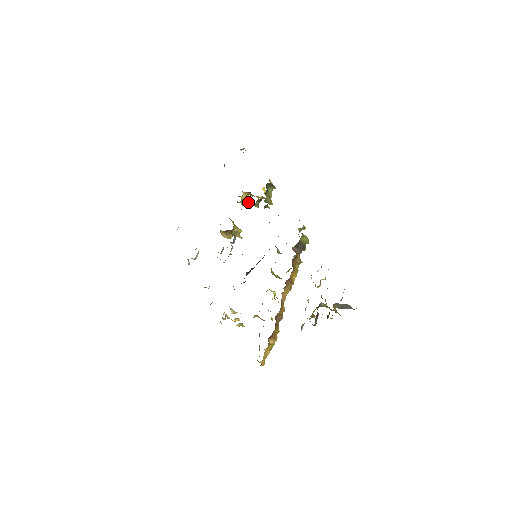
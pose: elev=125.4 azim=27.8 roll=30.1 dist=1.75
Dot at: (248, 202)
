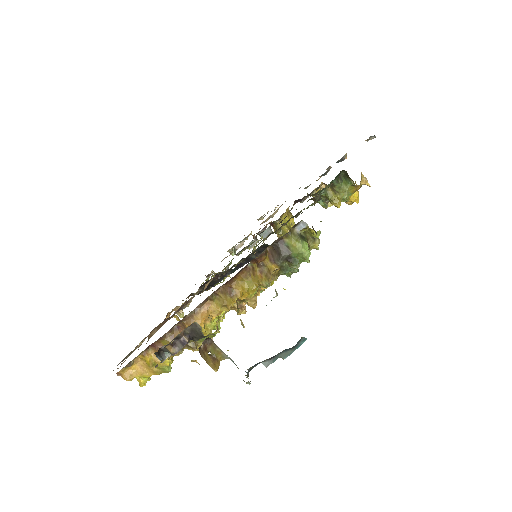
Dot at: (332, 205)
